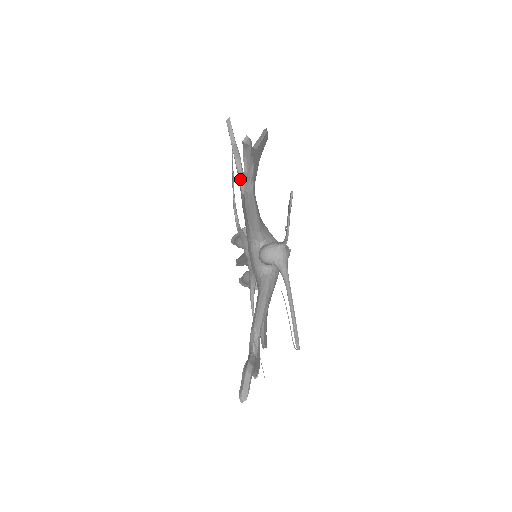
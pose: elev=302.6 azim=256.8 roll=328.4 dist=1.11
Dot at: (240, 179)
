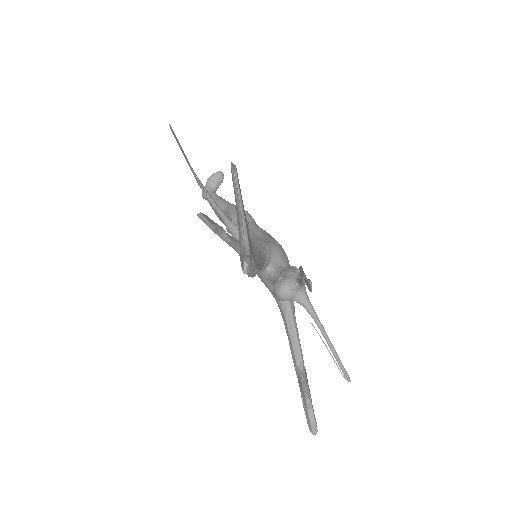
Dot at: (230, 246)
